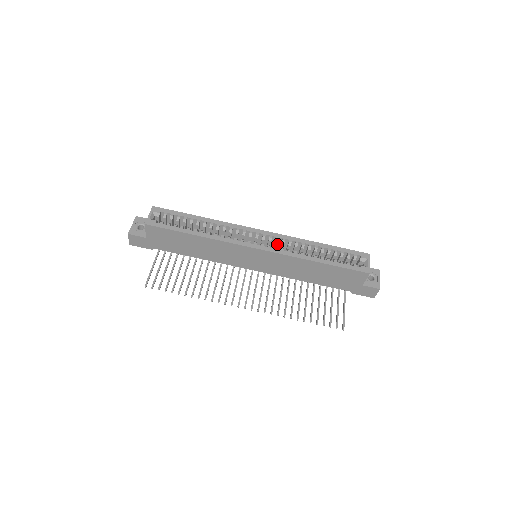
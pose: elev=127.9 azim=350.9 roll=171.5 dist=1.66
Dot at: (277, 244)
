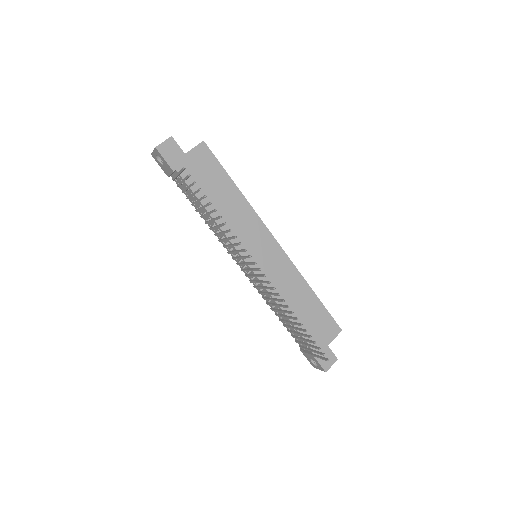
Dot at: occluded
